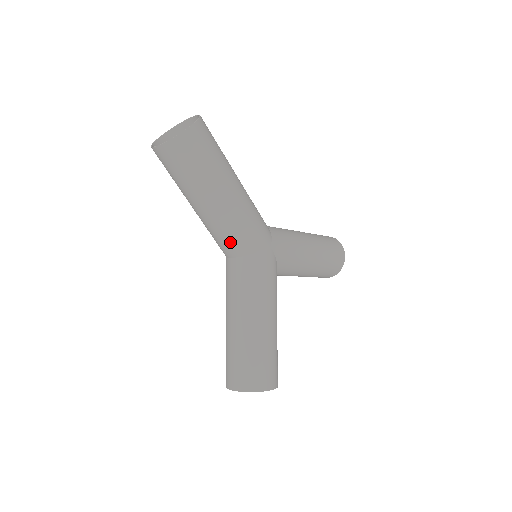
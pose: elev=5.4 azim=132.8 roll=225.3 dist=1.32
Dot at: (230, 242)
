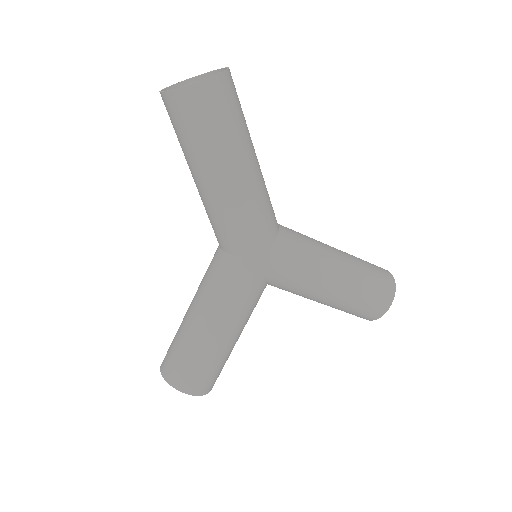
Dot at: (216, 230)
